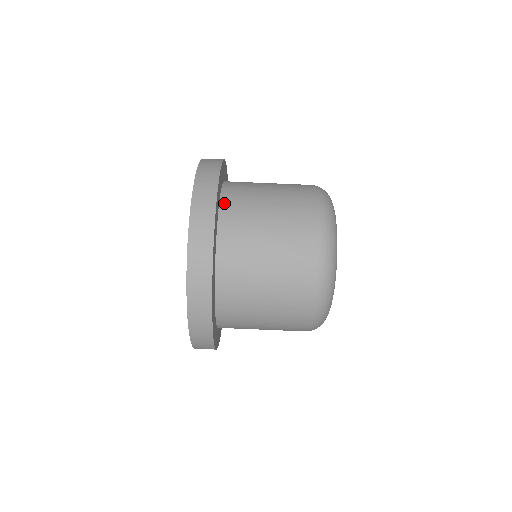
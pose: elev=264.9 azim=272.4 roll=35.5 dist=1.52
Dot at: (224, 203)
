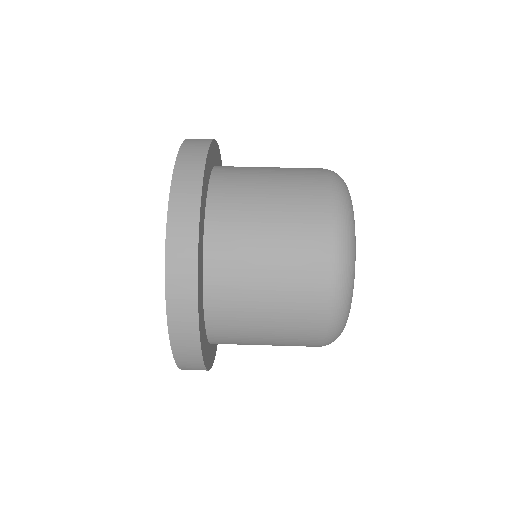
Dot at: occluded
